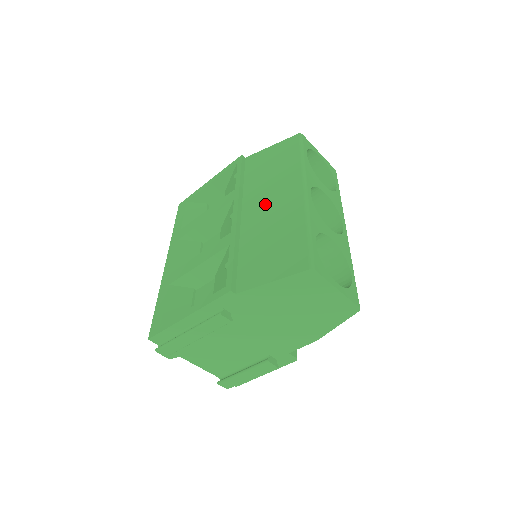
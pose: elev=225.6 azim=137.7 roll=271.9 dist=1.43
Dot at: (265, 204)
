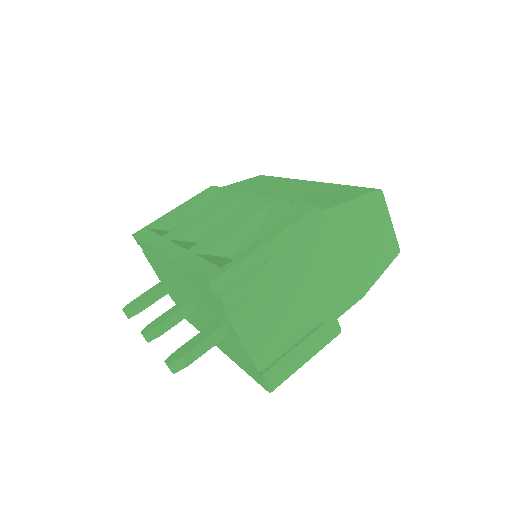
Dot at: (278, 190)
